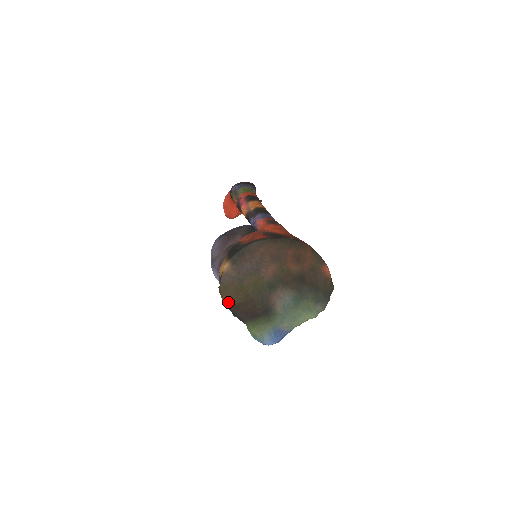
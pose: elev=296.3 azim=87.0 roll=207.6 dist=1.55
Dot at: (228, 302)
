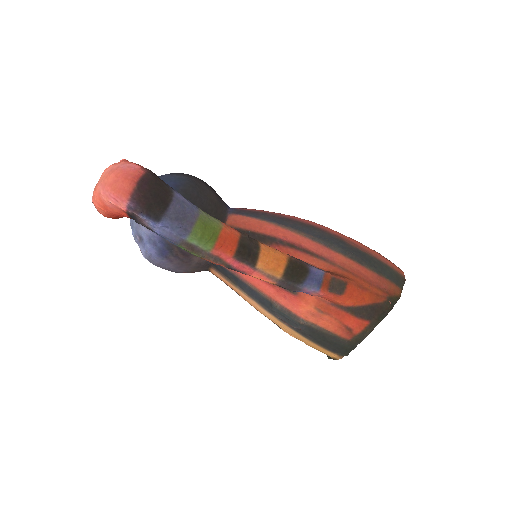
Dot at: occluded
